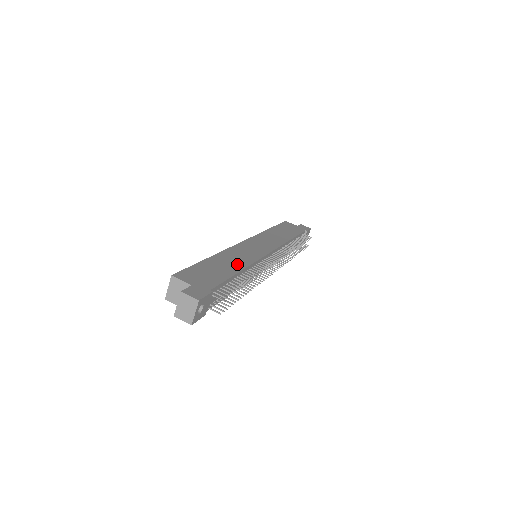
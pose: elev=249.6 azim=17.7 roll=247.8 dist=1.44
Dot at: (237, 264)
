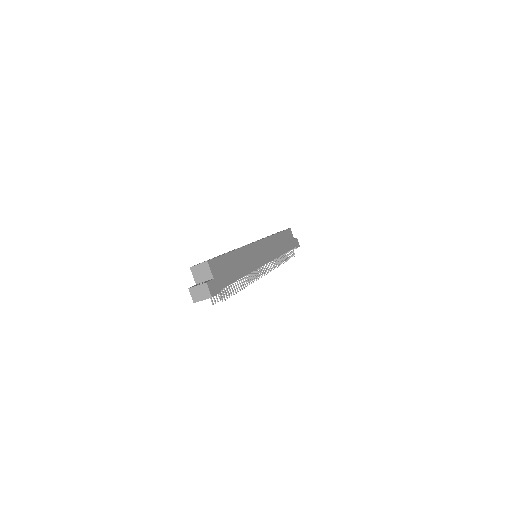
Dot at: (244, 268)
